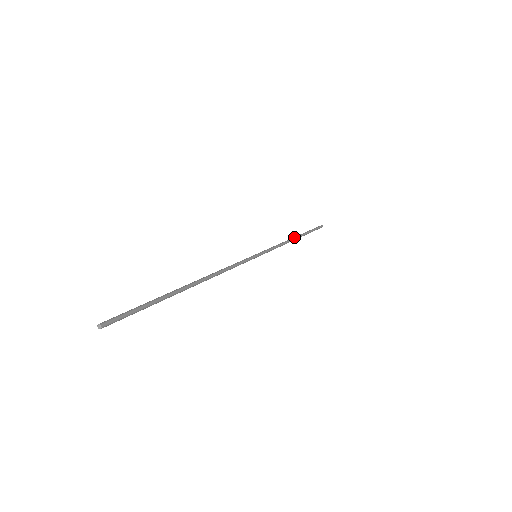
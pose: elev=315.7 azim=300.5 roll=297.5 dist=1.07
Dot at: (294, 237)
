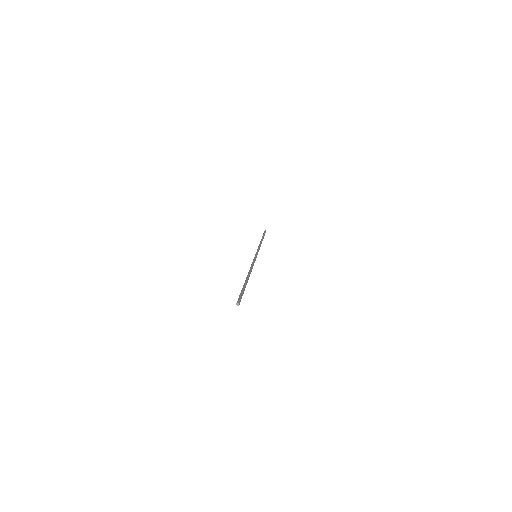
Dot at: occluded
